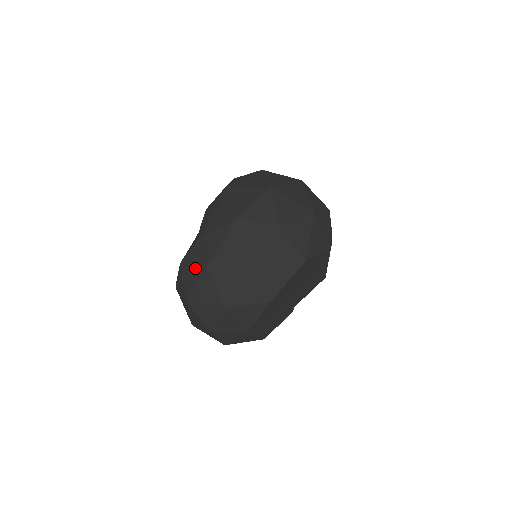
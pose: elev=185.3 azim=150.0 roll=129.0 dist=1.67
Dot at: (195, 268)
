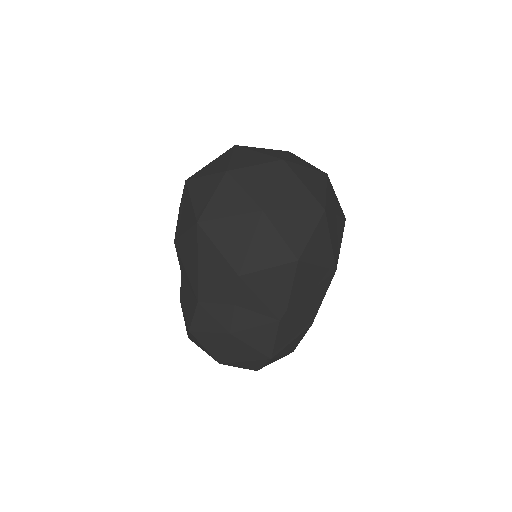
Dot at: (214, 336)
